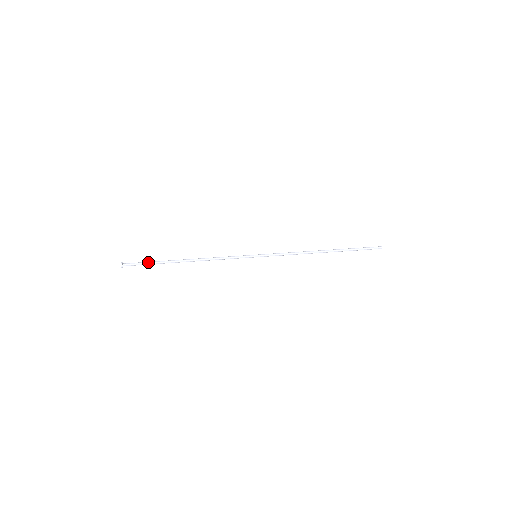
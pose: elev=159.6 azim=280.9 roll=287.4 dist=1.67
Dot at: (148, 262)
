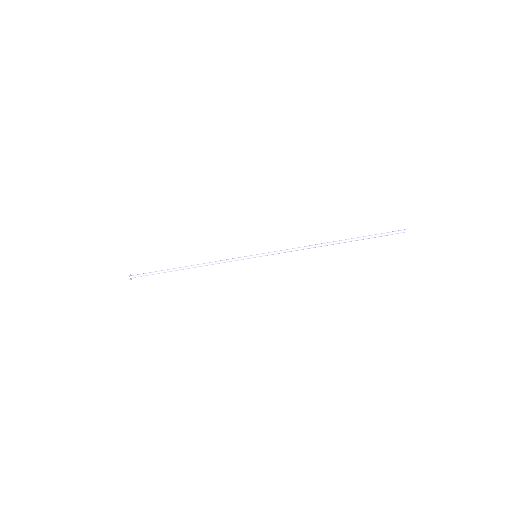
Dot at: (153, 272)
